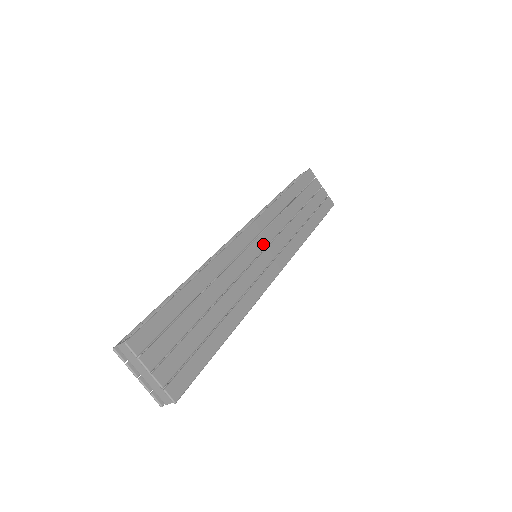
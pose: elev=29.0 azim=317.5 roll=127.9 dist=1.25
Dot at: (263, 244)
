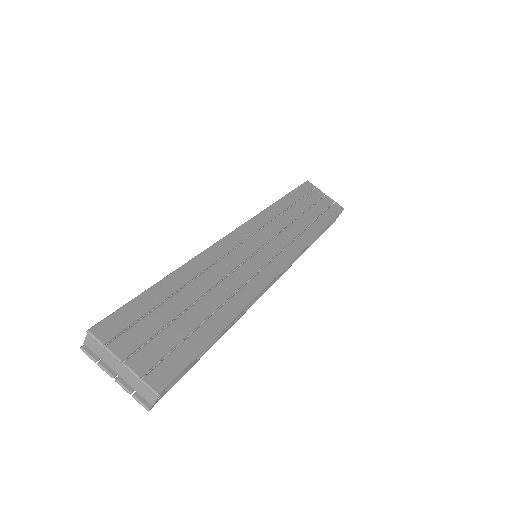
Dot at: (260, 241)
